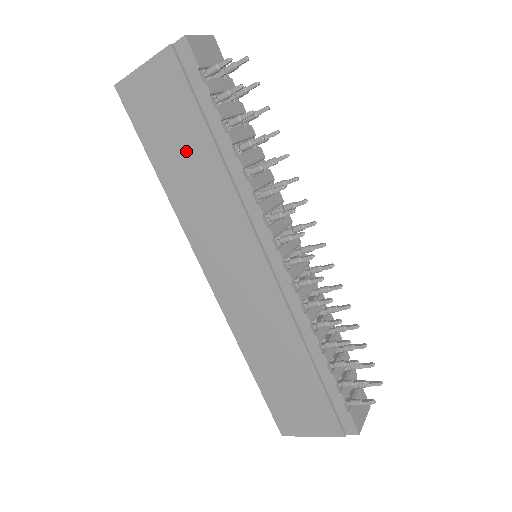
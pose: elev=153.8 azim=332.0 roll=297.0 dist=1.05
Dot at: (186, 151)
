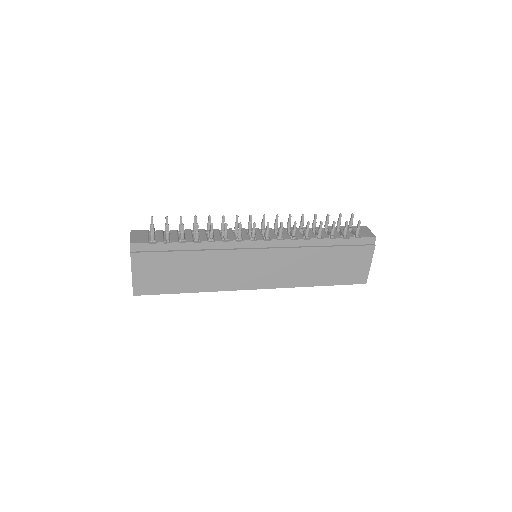
Dot at: (185, 269)
